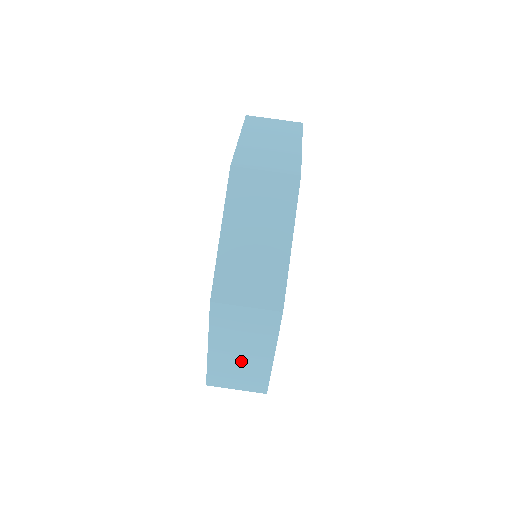
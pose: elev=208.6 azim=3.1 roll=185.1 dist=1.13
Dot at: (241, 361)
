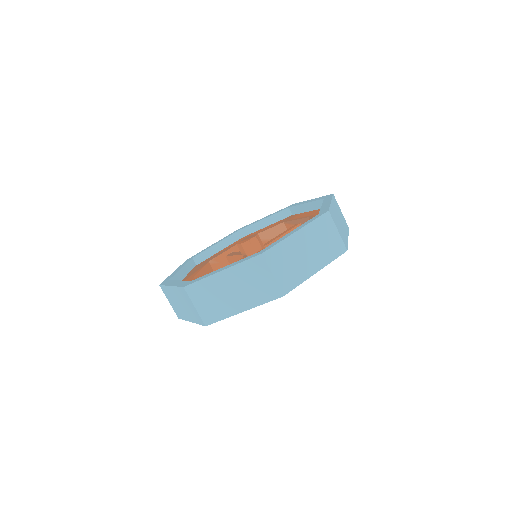
Dot at: occluded
